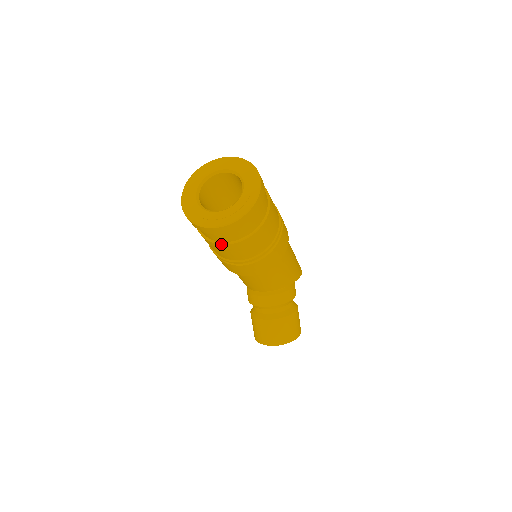
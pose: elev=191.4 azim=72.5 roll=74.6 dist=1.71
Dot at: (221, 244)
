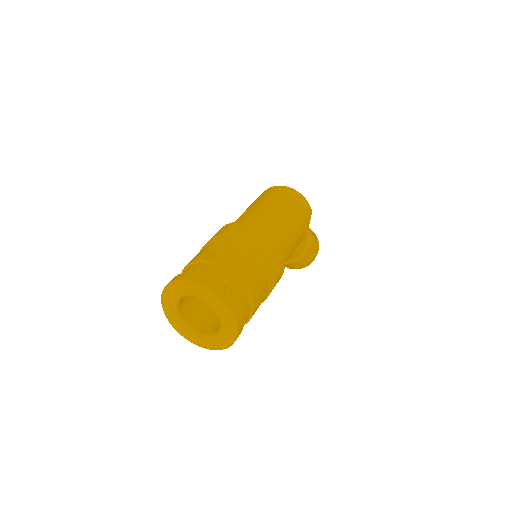
Dot at: occluded
